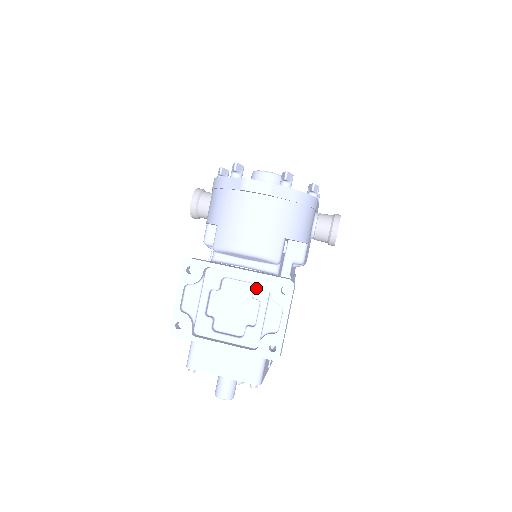
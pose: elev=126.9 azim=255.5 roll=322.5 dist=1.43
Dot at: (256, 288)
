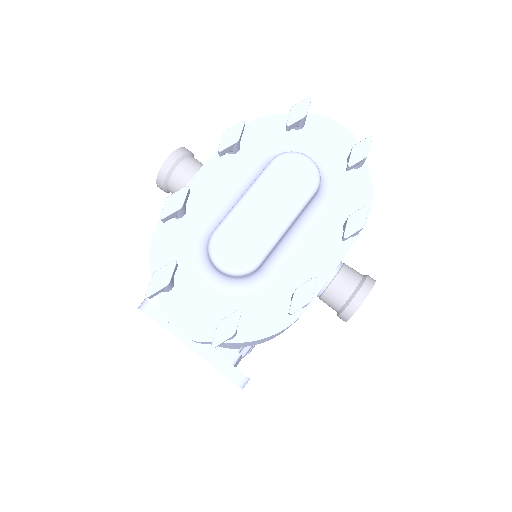
Dot at: occluded
